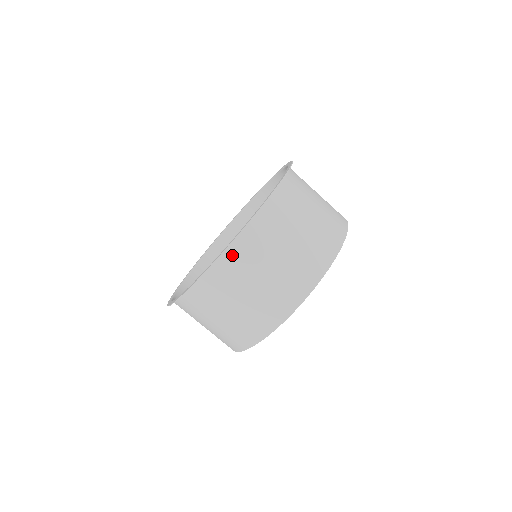
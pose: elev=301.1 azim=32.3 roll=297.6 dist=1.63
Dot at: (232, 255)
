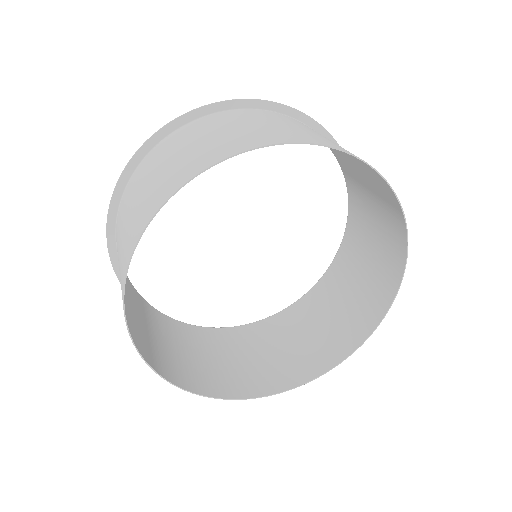
Dot at: (165, 143)
